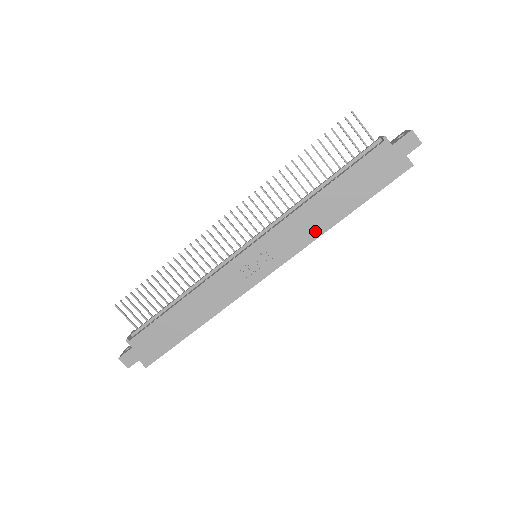
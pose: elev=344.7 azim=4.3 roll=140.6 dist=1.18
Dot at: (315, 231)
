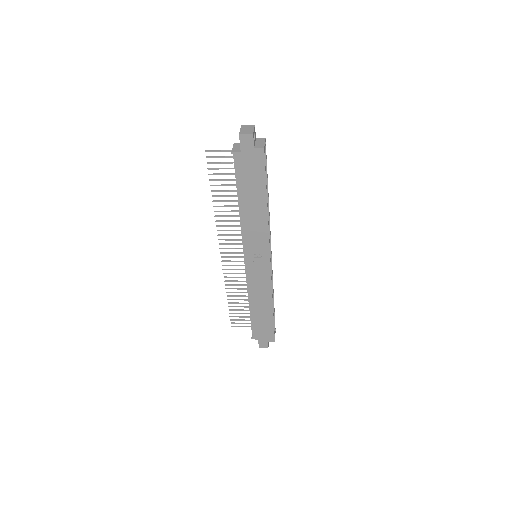
Dot at: (263, 225)
